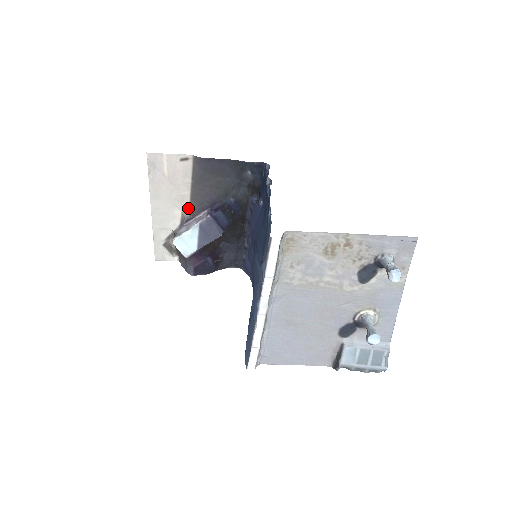
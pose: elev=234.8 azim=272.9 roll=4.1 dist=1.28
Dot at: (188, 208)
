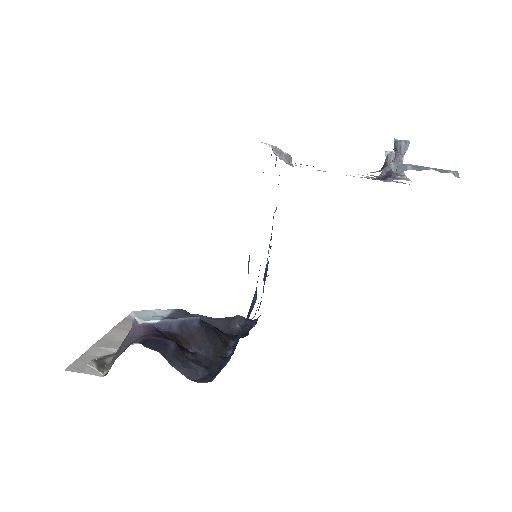
Dot at: occluded
